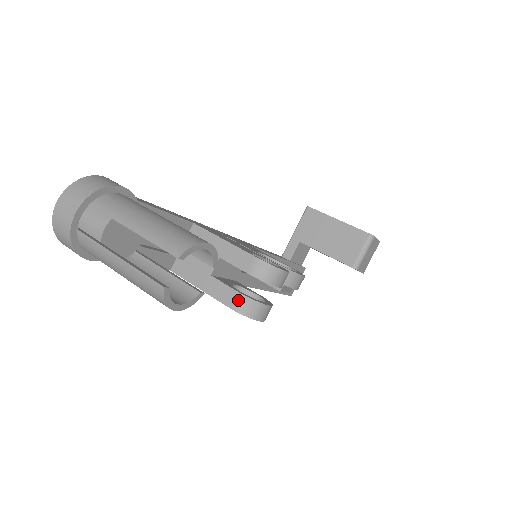
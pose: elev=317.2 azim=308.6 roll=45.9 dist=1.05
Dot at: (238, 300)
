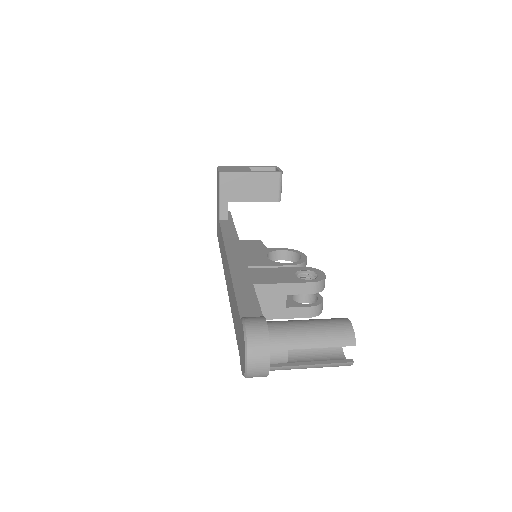
Dot at: (313, 311)
